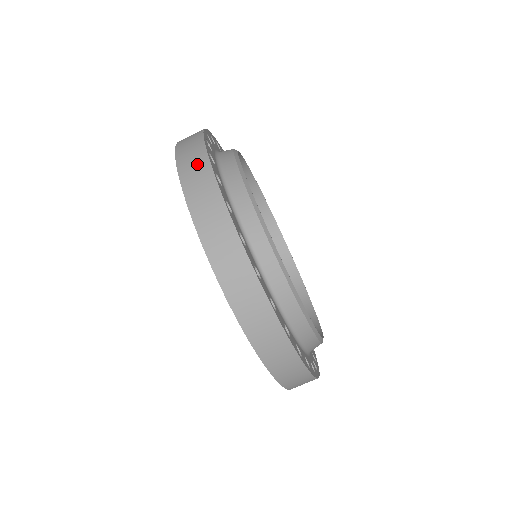
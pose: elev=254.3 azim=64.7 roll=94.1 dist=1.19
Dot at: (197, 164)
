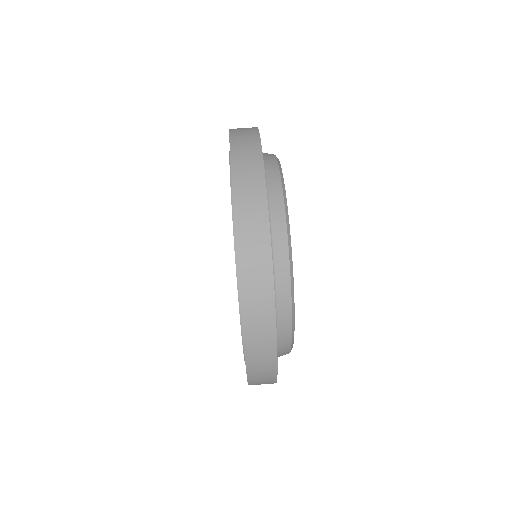
Dot at: (253, 192)
